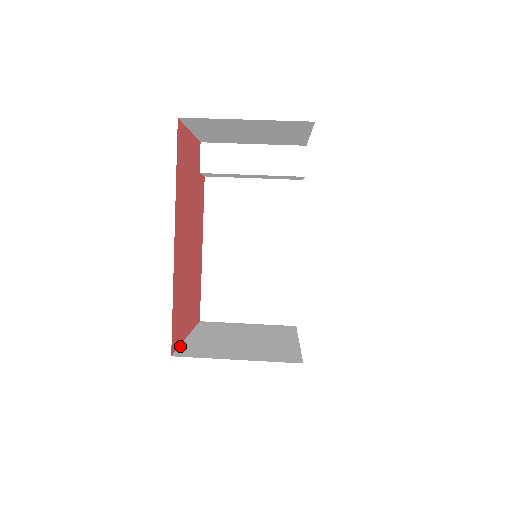
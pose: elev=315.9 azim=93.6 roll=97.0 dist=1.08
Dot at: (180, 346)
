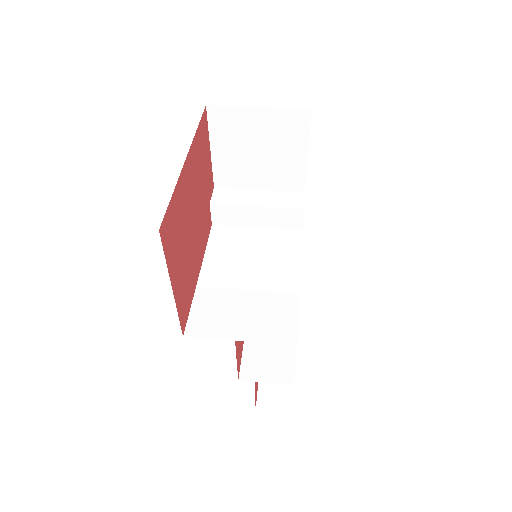
Dot at: (166, 259)
